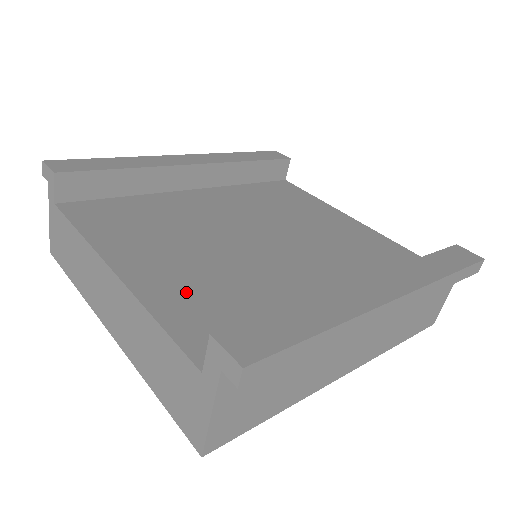
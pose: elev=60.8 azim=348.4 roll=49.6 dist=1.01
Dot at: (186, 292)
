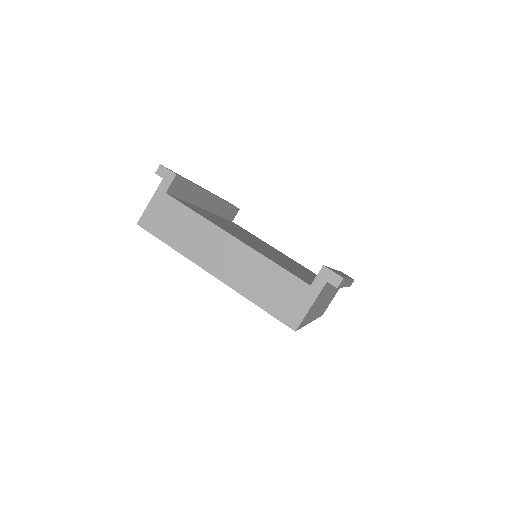
Dot at: (270, 257)
